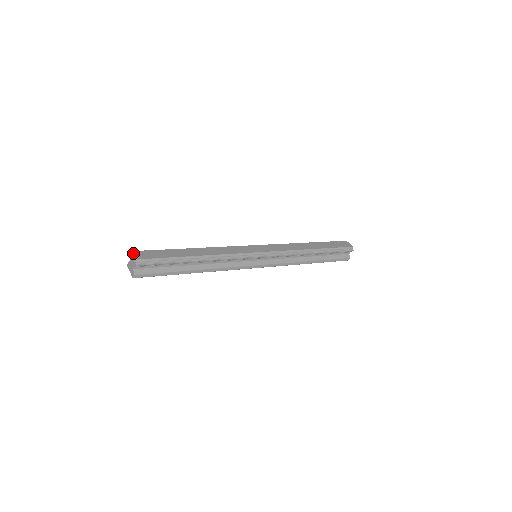
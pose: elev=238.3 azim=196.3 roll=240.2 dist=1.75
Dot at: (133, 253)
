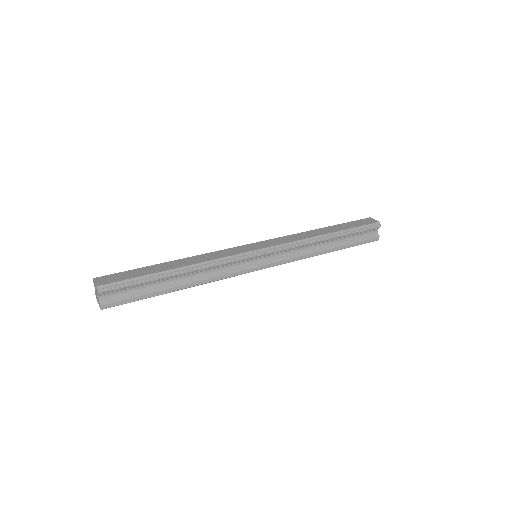
Dot at: (95, 280)
